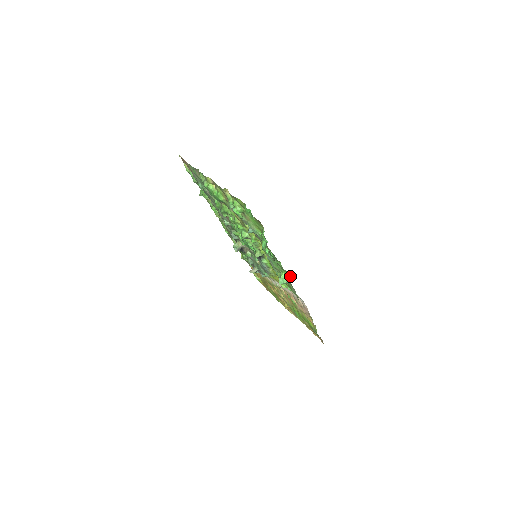
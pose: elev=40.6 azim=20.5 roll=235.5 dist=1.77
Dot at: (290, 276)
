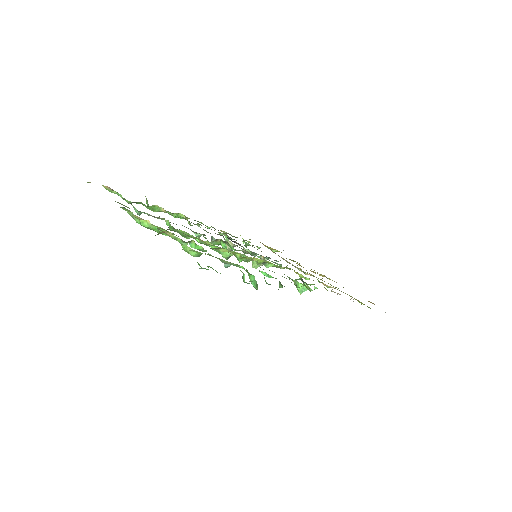
Dot at: (309, 289)
